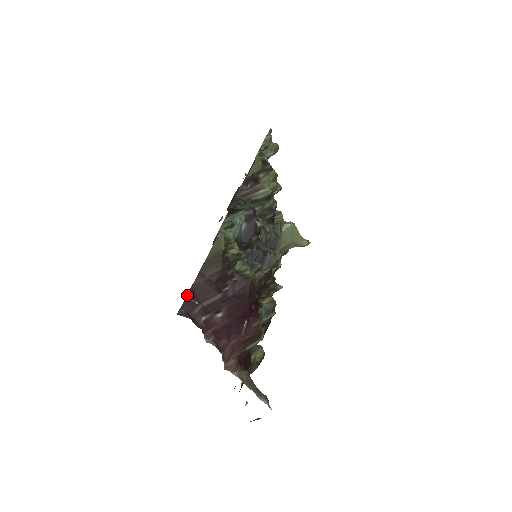
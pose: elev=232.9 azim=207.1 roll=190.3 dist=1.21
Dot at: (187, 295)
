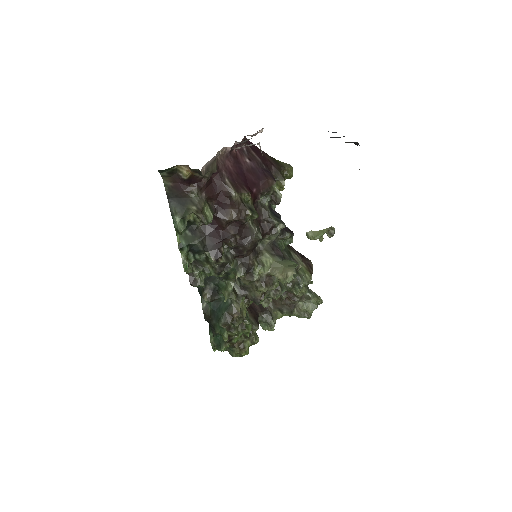
Dot at: occluded
